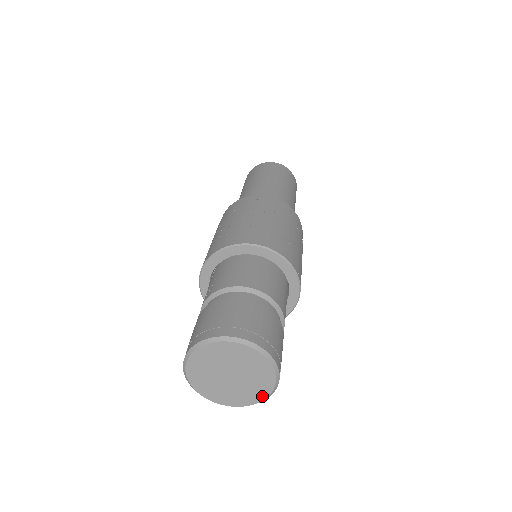
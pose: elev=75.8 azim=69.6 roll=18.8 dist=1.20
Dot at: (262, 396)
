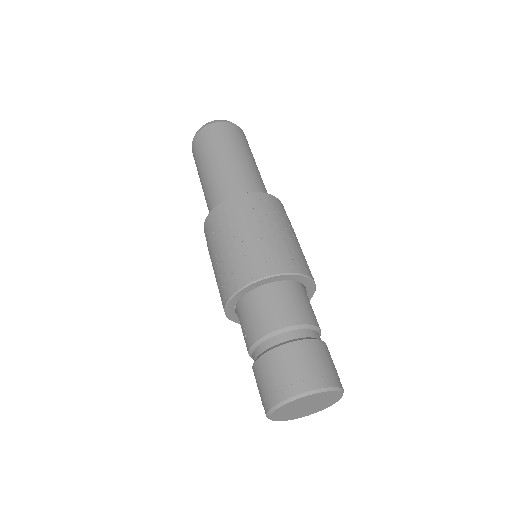
Dot at: (336, 400)
